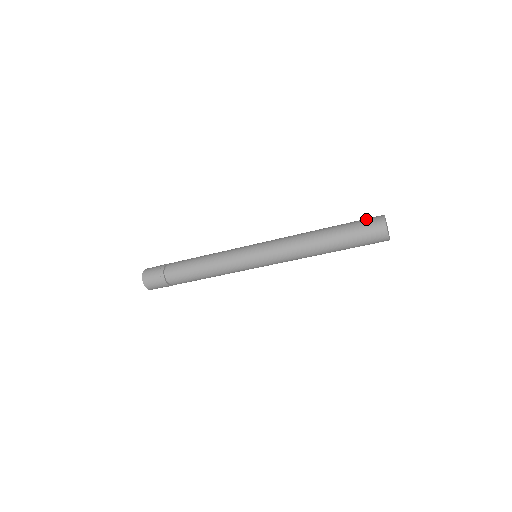
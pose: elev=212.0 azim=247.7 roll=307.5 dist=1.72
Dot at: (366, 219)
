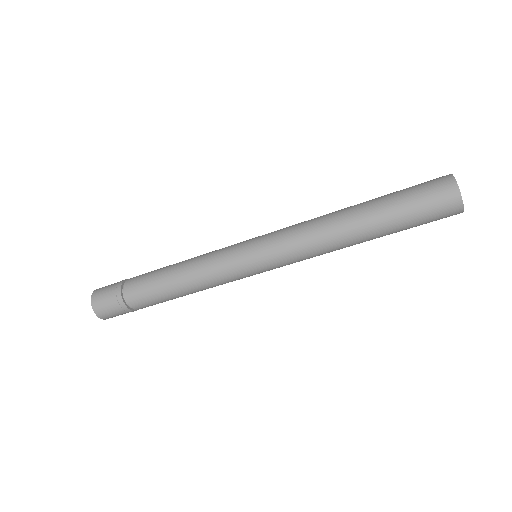
Dot at: (422, 183)
